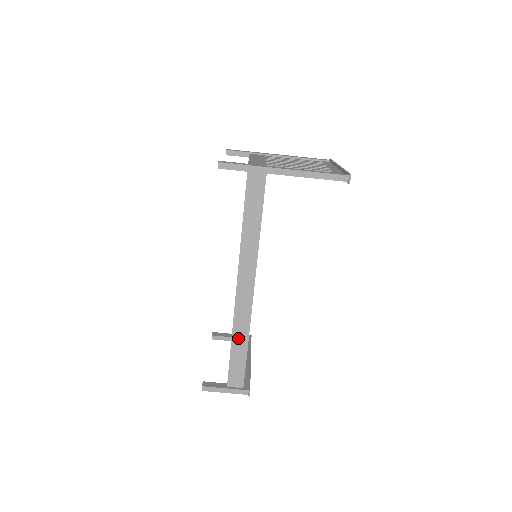
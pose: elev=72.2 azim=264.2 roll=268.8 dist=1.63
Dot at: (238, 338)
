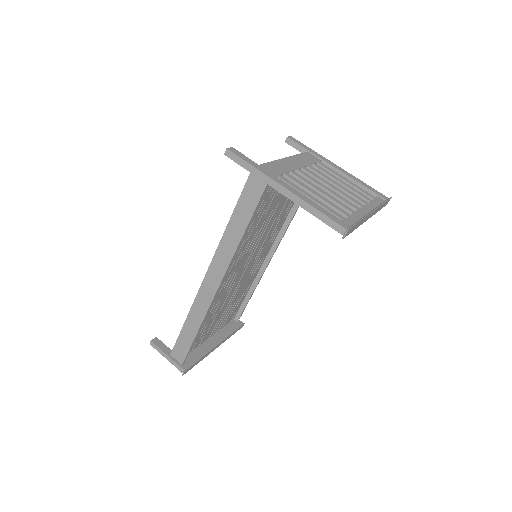
Dot at: (192, 320)
